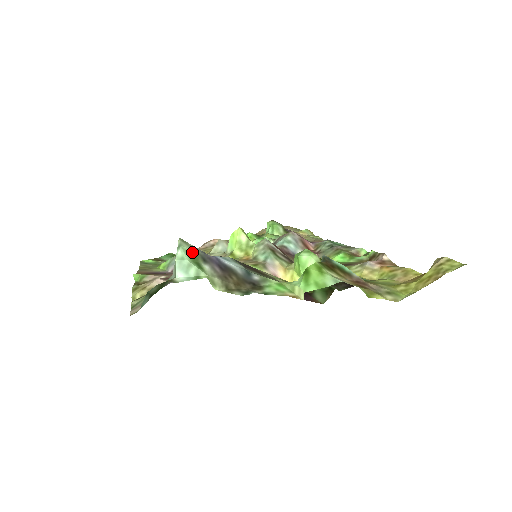
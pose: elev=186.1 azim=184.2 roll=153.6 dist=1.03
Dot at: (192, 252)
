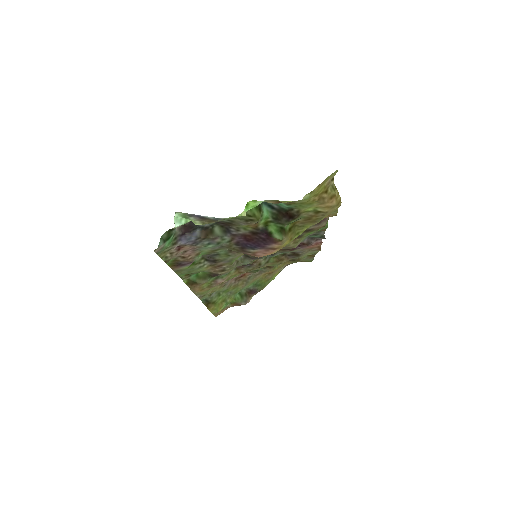
Dot at: (183, 214)
